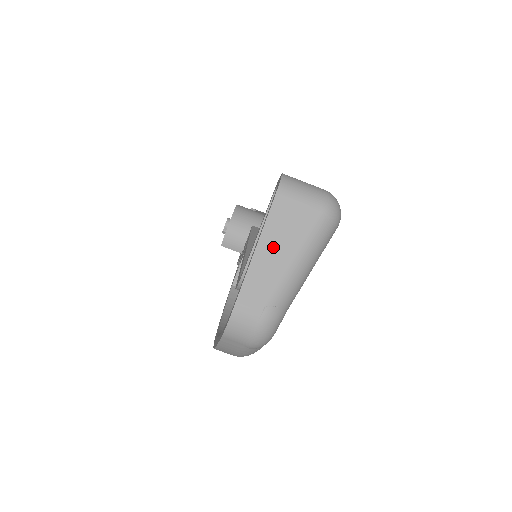
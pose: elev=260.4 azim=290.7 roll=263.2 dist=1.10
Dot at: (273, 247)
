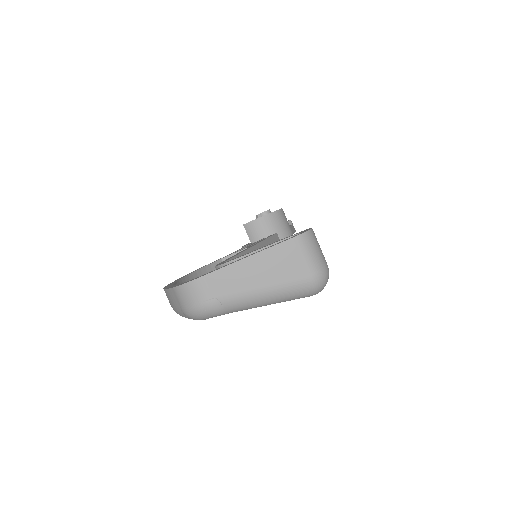
Dot at: (258, 267)
